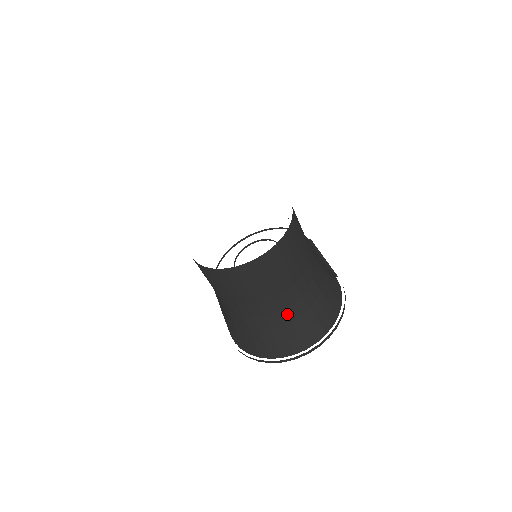
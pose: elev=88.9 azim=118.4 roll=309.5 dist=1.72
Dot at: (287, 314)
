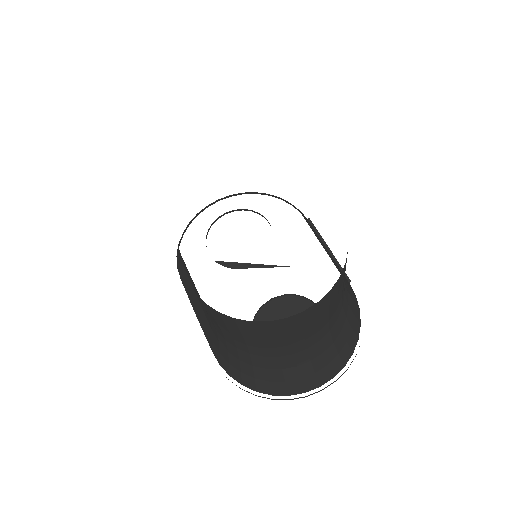
Dot at: (309, 353)
